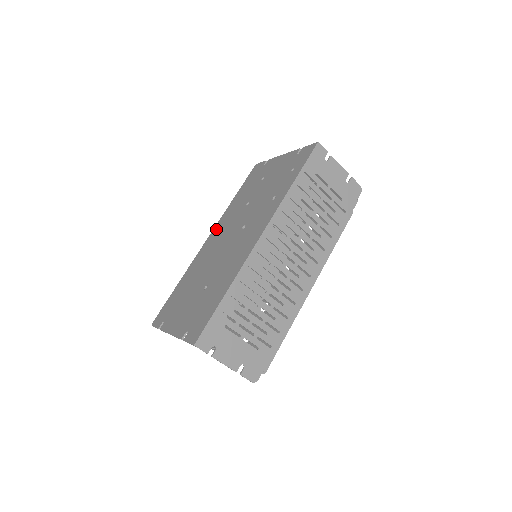
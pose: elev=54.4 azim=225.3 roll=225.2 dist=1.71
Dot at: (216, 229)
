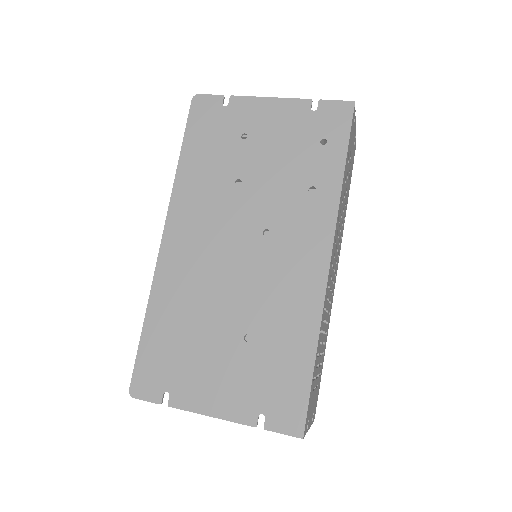
Dot at: (177, 220)
